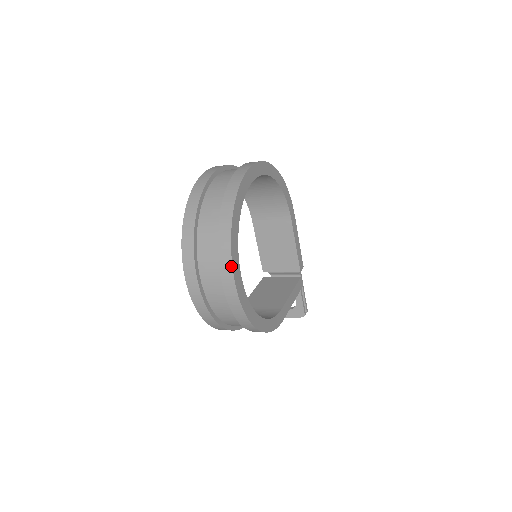
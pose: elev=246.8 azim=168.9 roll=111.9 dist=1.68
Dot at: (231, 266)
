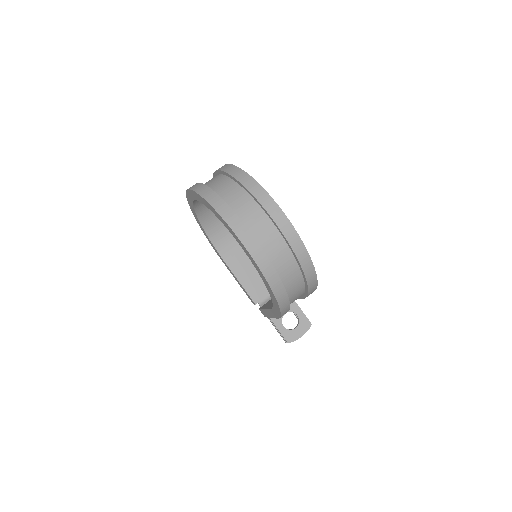
Dot at: (271, 198)
